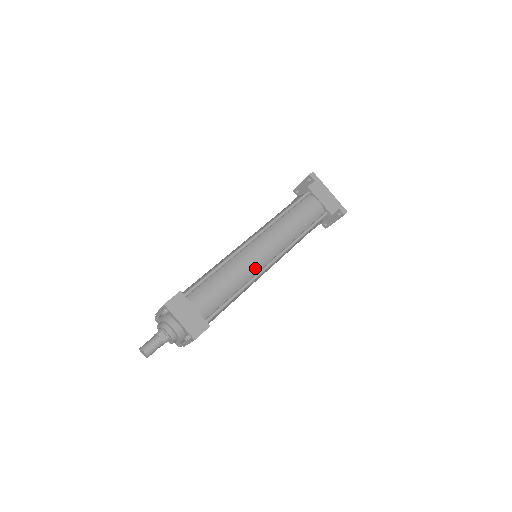
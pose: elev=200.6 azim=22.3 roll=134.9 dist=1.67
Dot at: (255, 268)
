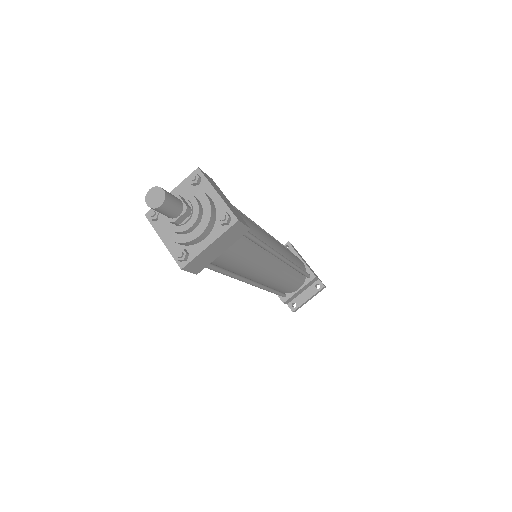
Dot at: (271, 245)
